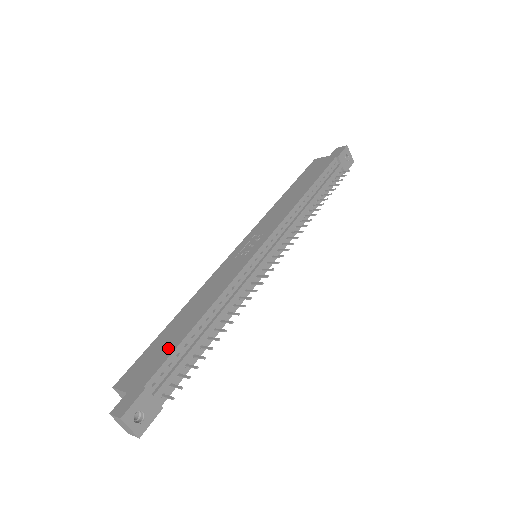
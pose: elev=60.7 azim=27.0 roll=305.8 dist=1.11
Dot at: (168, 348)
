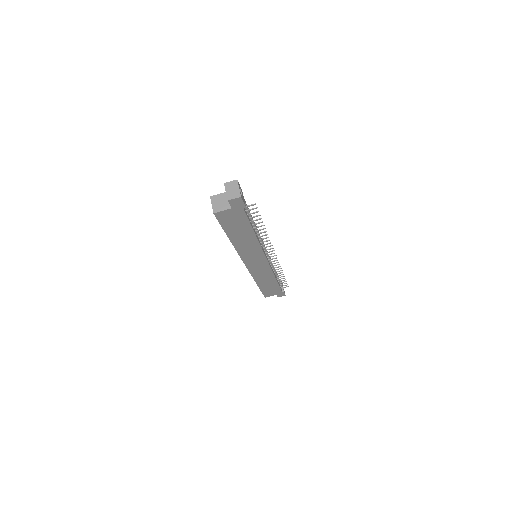
Dot at: occluded
